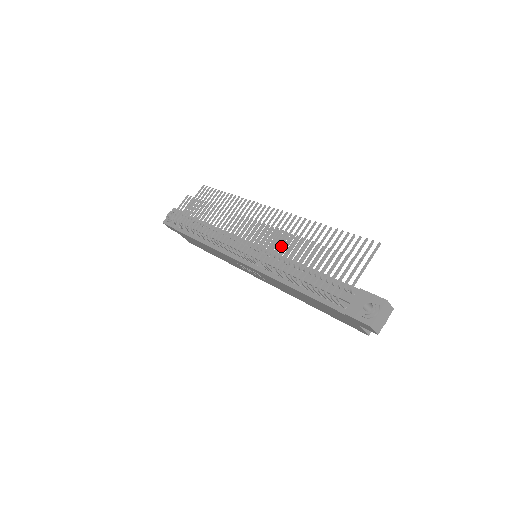
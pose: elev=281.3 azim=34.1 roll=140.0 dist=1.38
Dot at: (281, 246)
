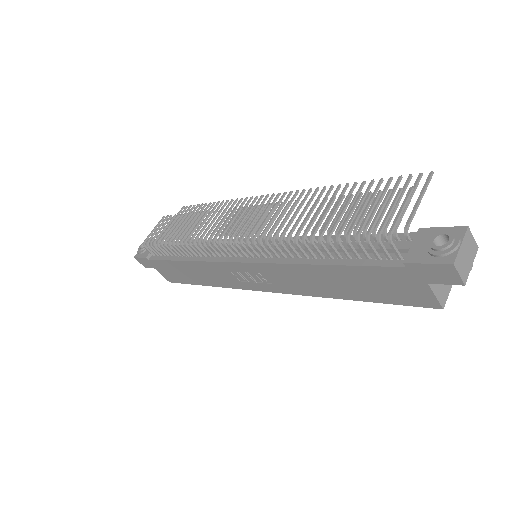
Dot at: occluded
